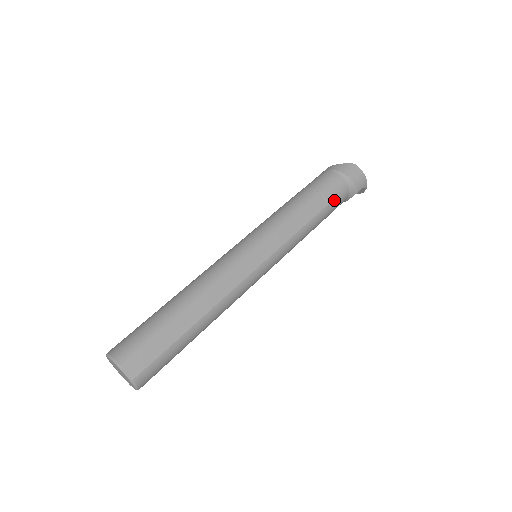
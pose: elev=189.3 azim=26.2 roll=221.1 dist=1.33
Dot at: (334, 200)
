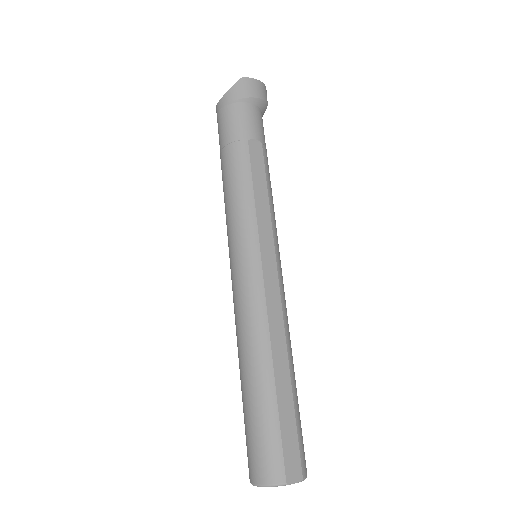
Dot at: (261, 133)
